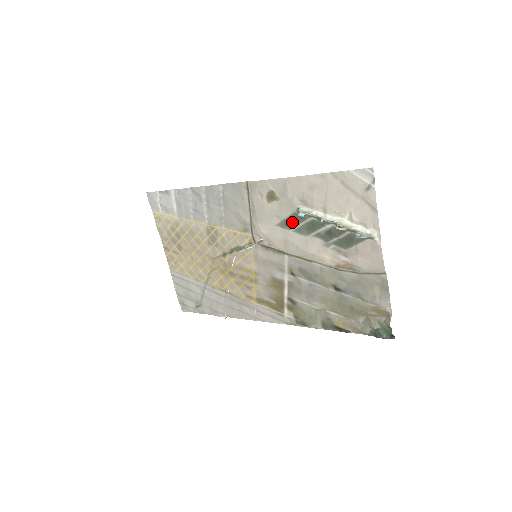
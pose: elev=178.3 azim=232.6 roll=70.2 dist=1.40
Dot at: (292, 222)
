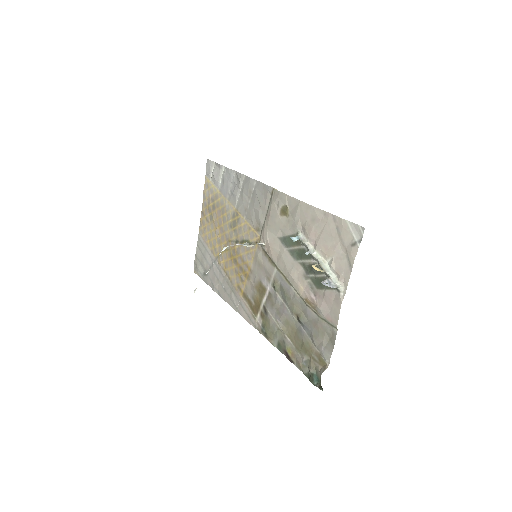
Dot at: (290, 242)
